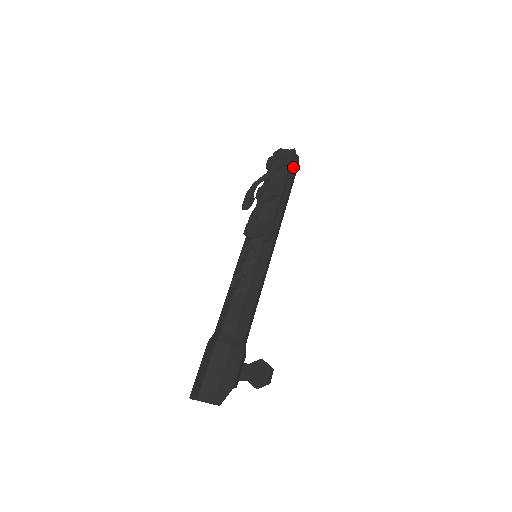
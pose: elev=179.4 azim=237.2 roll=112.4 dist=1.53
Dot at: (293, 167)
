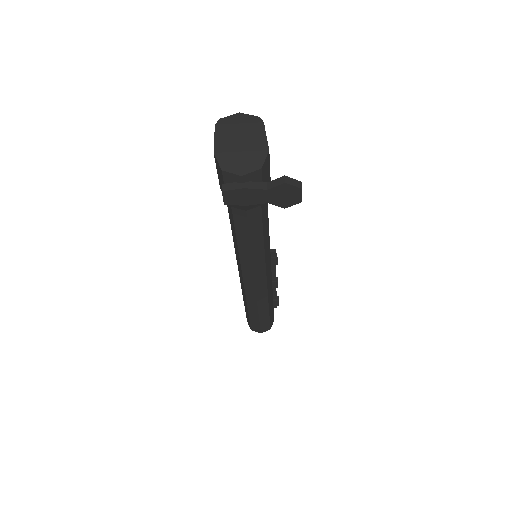
Dot at: occluded
